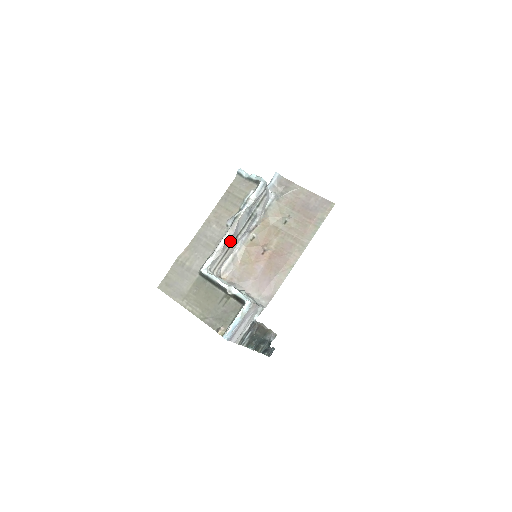
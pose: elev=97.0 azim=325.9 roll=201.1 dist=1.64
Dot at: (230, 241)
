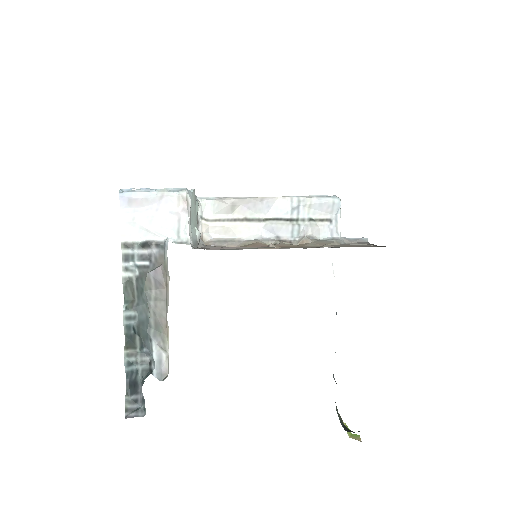
Dot at: (249, 212)
